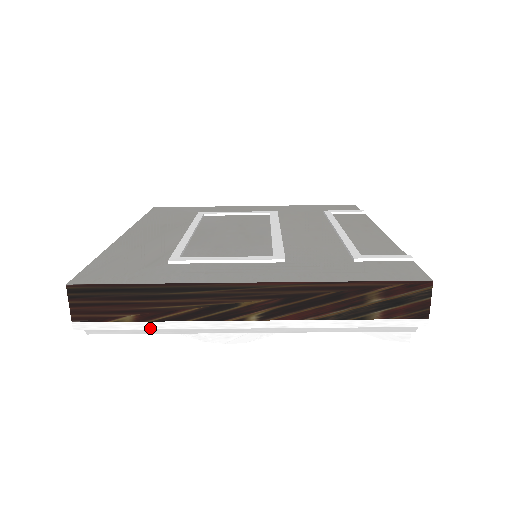
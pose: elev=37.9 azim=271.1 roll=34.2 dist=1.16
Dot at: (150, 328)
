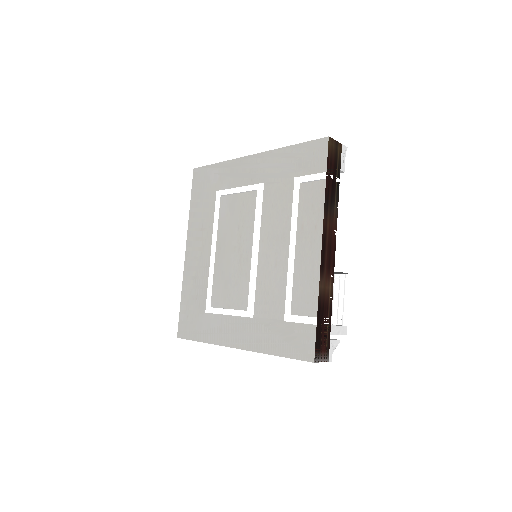
Dot at: occluded
